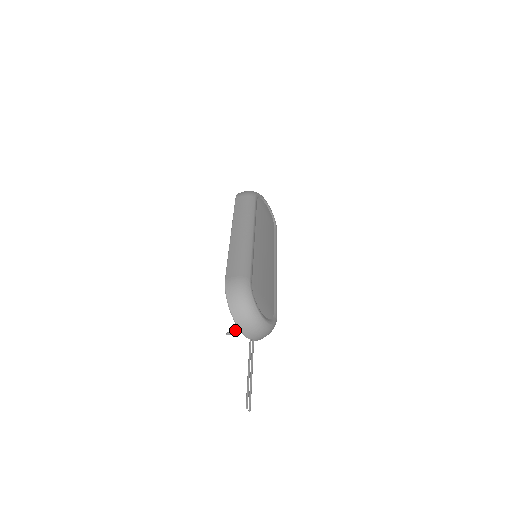
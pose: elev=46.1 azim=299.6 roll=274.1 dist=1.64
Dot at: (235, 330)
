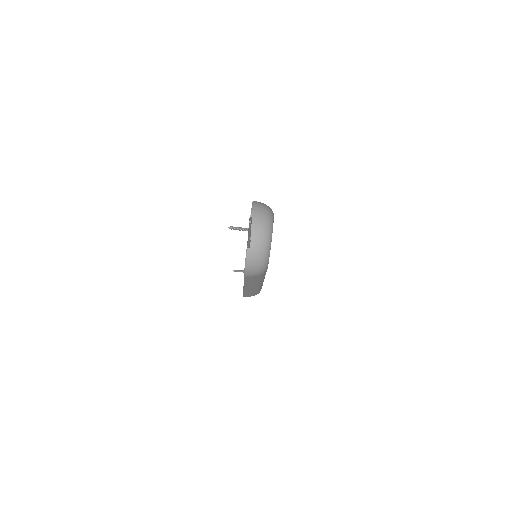
Dot at: (241, 227)
